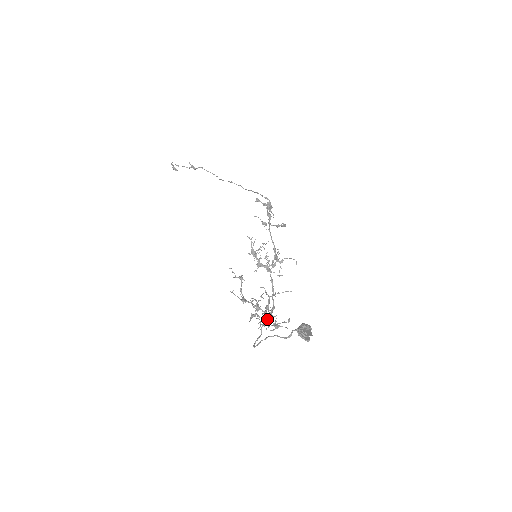
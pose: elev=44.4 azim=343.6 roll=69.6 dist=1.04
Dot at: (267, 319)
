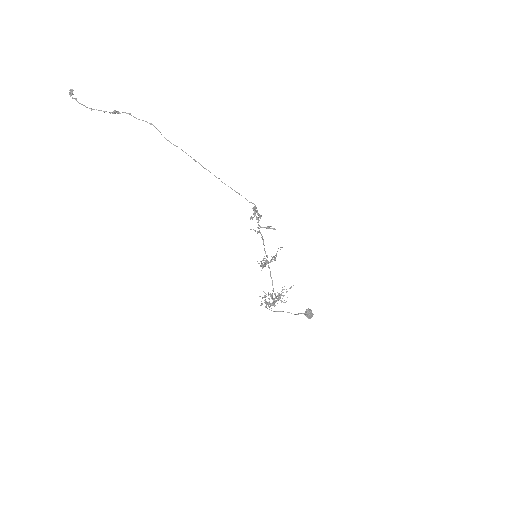
Dot at: (276, 298)
